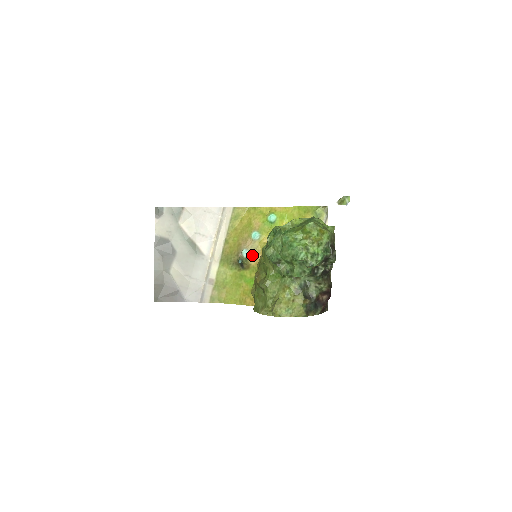
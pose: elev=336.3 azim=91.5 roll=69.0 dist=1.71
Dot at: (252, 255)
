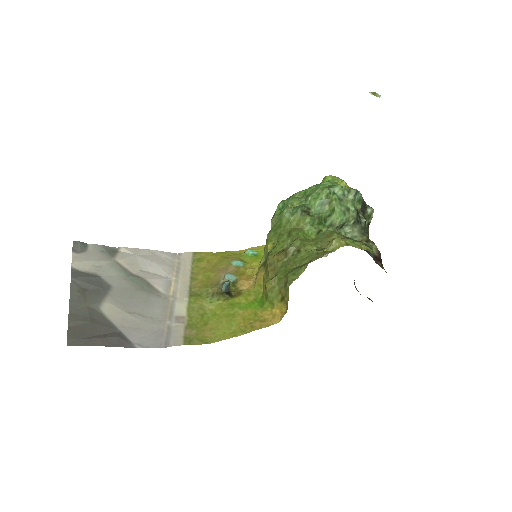
Dot at: (241, 279)
